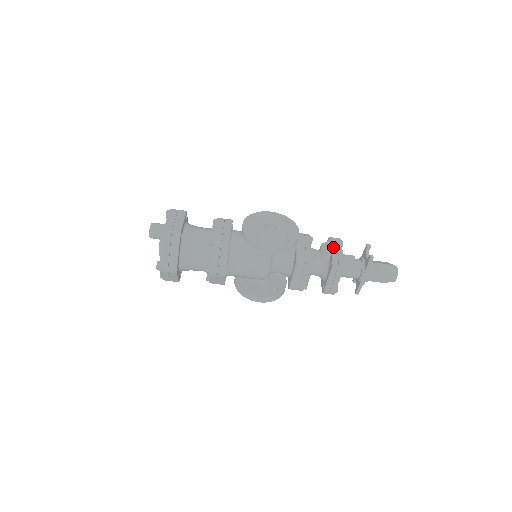
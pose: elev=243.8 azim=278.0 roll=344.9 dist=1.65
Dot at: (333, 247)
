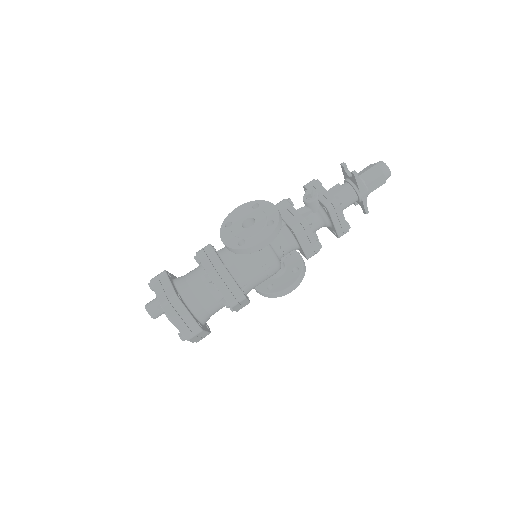
Dot at: (315, 193)
